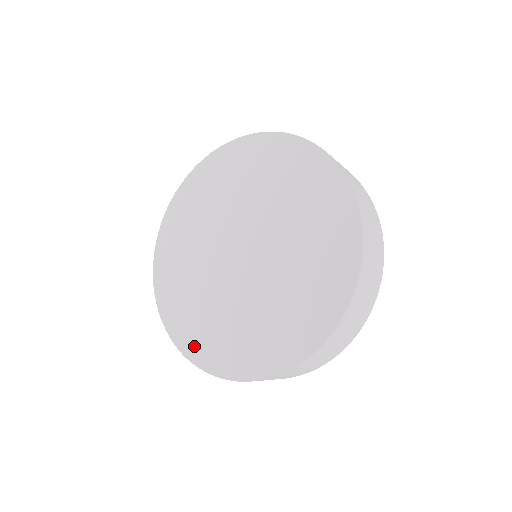
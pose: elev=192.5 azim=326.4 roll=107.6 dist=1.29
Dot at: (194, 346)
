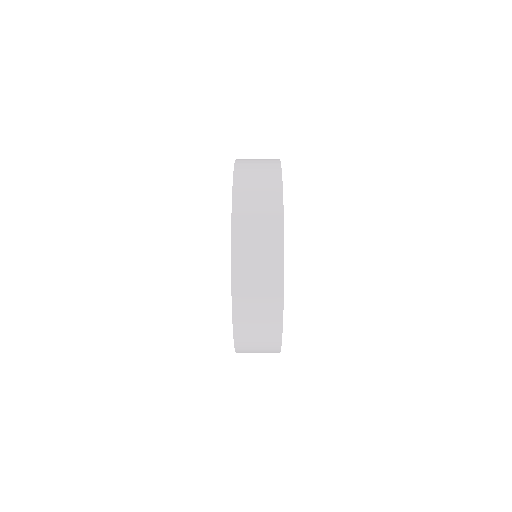
Dot at: occluded
